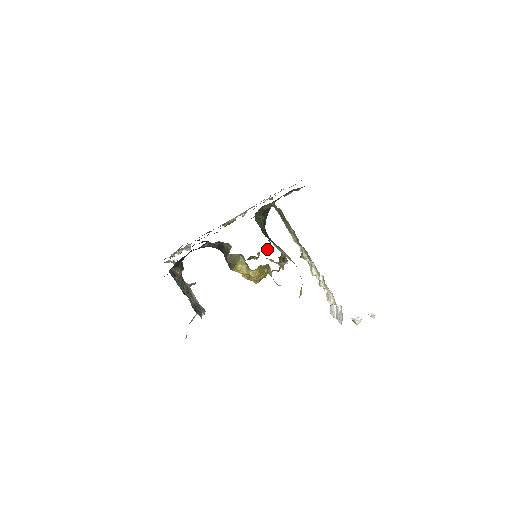
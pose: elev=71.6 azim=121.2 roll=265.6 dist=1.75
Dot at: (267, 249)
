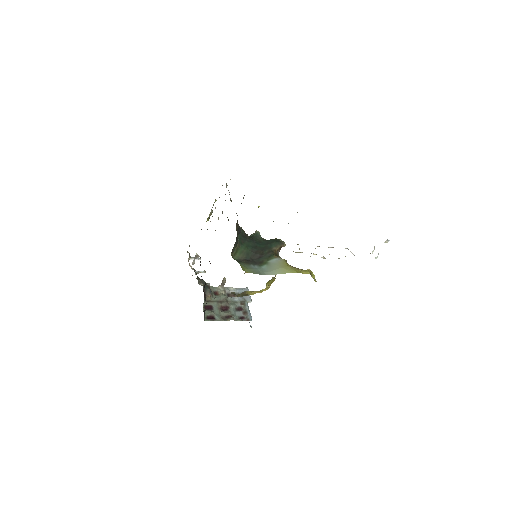
Dot at: occluded
